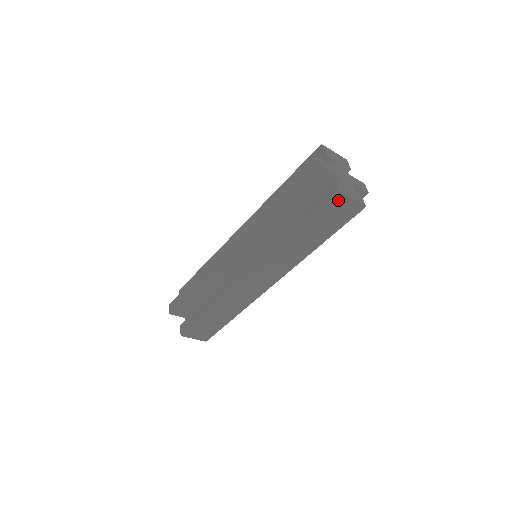
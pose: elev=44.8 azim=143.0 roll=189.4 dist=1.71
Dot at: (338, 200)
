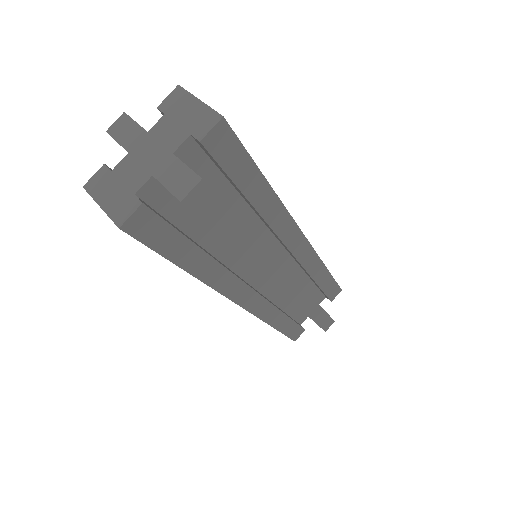
Dot at: occluded
